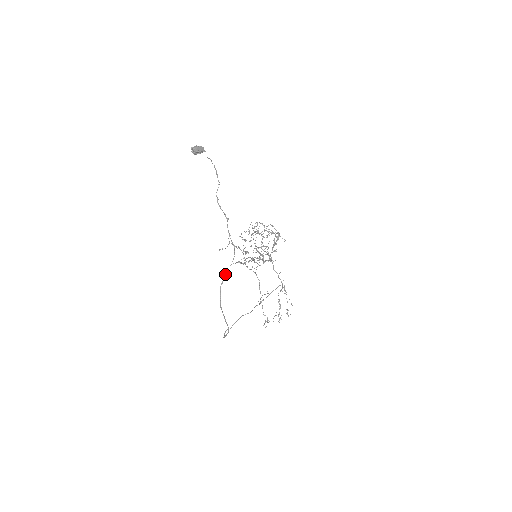
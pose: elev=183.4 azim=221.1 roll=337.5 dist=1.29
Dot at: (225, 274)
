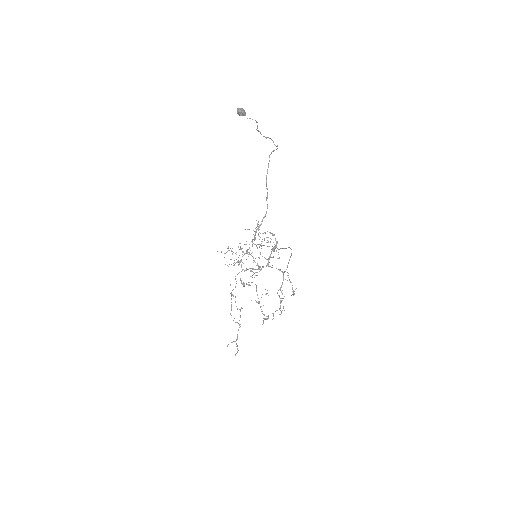
Dot at: (273, 151)
